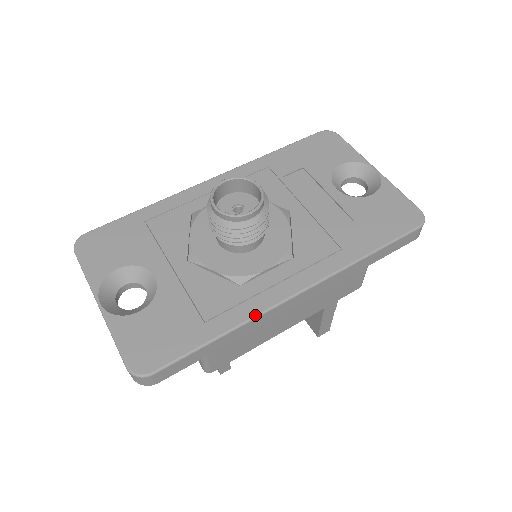
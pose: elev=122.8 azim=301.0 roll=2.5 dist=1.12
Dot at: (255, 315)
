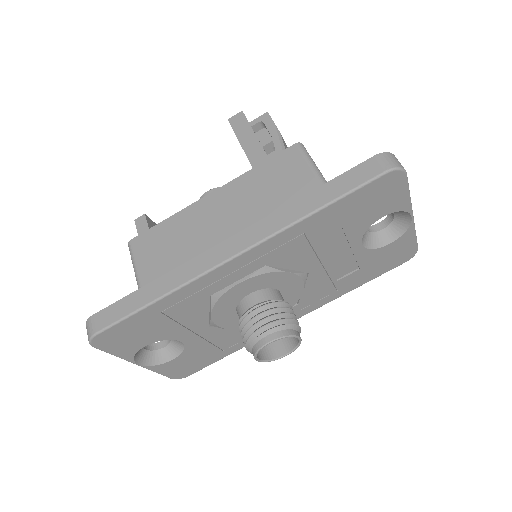
Dot at: occluded
